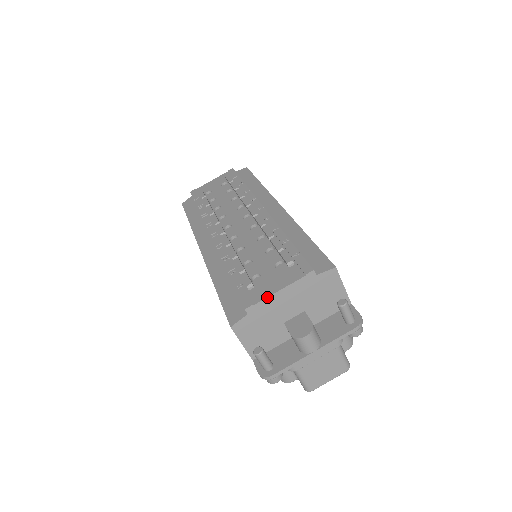
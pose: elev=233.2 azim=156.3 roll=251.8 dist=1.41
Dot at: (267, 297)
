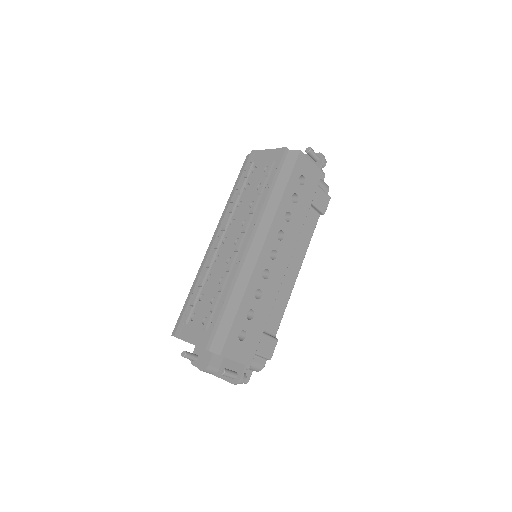
Dot at: (184, 340)
